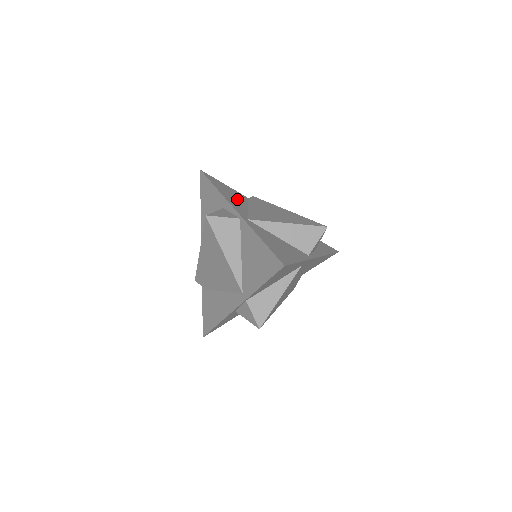
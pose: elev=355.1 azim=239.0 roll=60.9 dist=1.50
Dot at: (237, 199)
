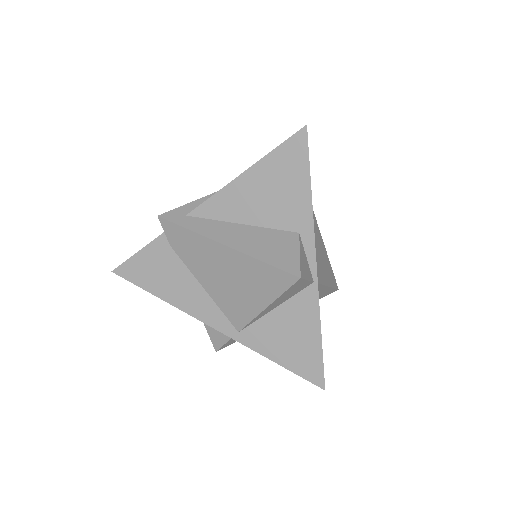
Dot at: occluded
